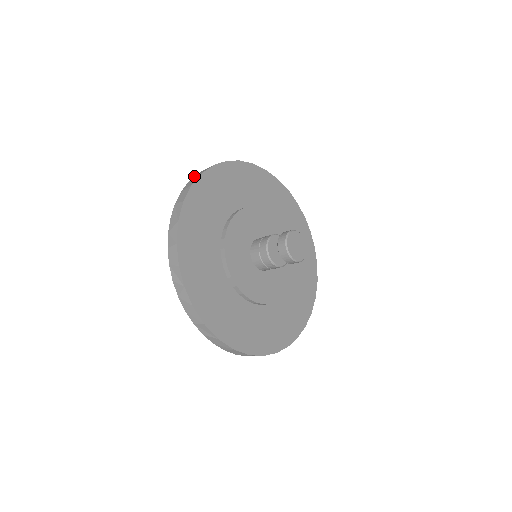
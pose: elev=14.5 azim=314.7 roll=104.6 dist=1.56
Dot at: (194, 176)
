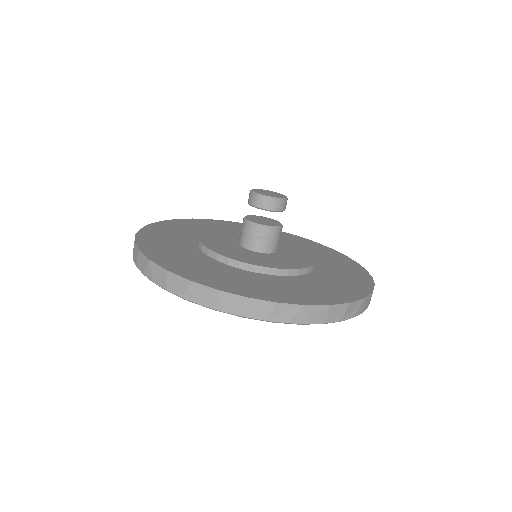
Dot at: occluded
